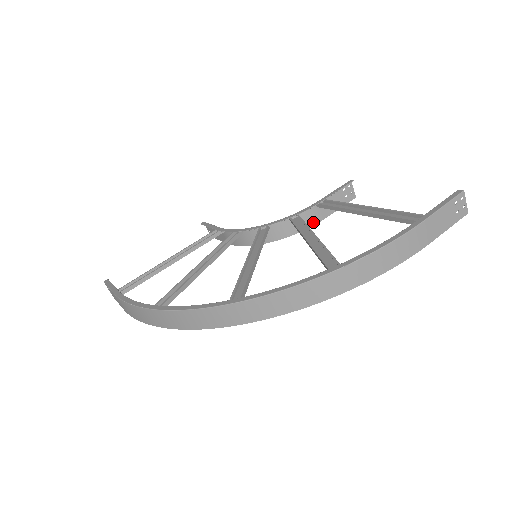
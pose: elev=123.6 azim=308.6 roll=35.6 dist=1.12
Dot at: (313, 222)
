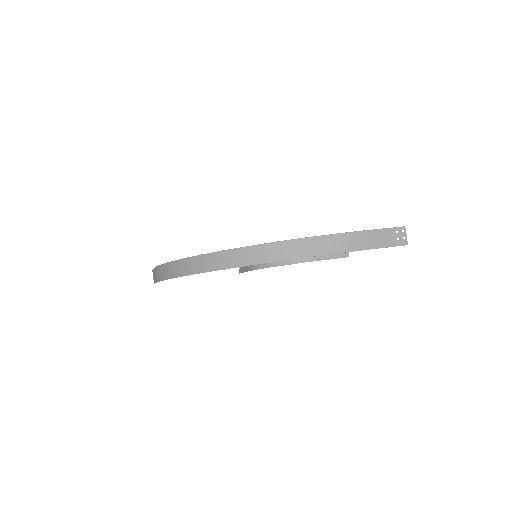
Dot at: (309, 259)
